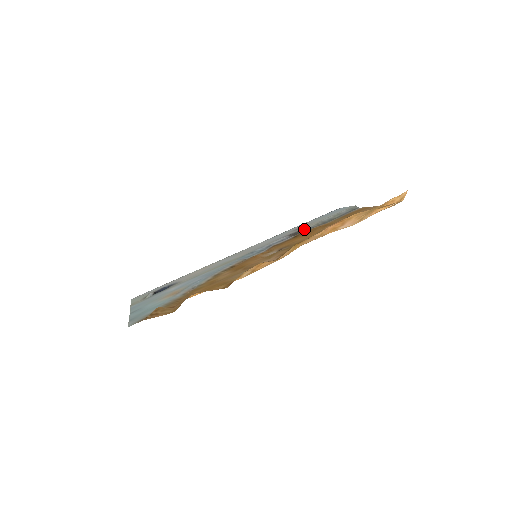
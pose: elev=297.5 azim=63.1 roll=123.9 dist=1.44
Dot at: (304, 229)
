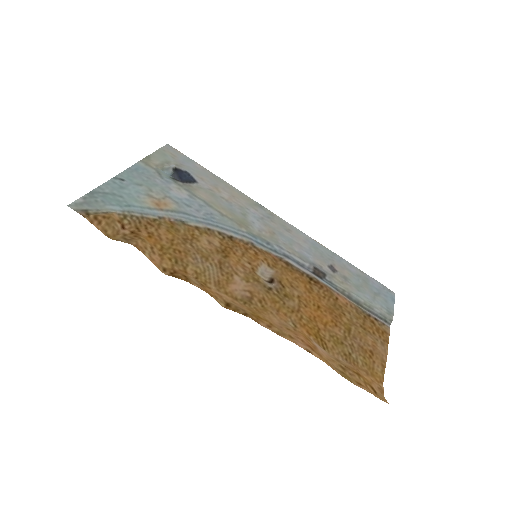
Dot at: (330, 280)
